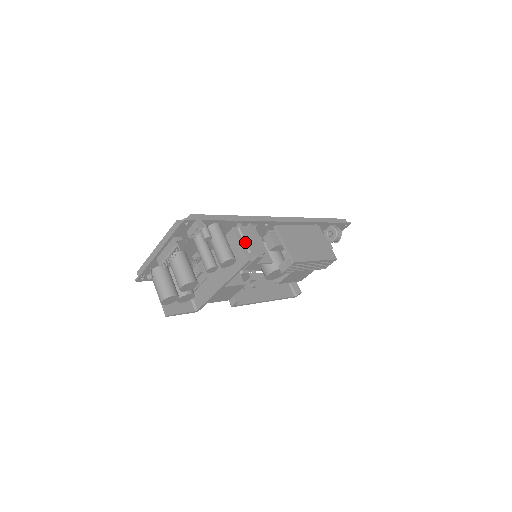
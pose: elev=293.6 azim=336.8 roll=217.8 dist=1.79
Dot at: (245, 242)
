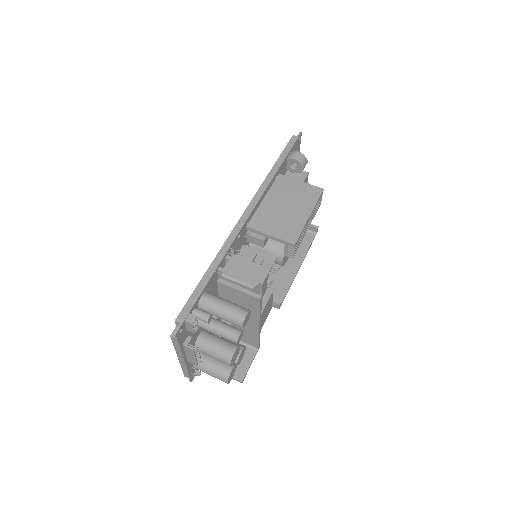
Dot at: (240, 282)
